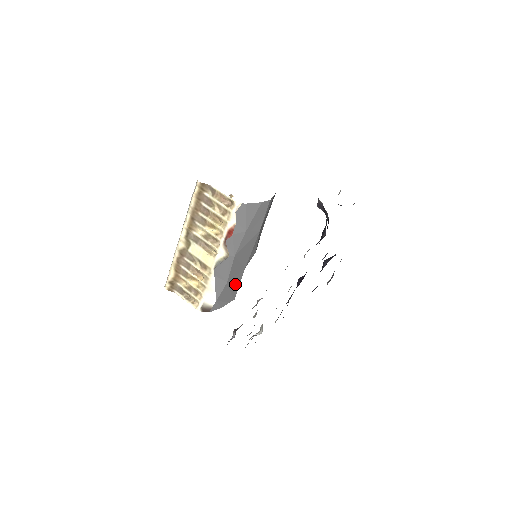
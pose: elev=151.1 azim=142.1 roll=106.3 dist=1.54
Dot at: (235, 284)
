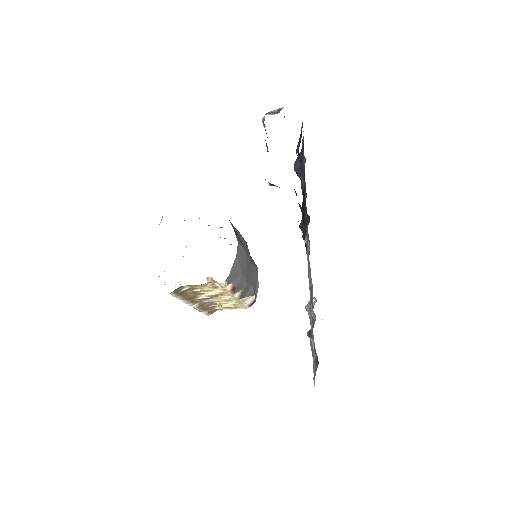
Dot at: (254, 272)
